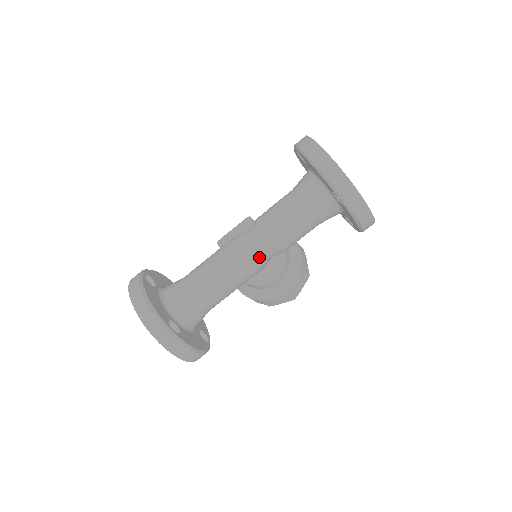
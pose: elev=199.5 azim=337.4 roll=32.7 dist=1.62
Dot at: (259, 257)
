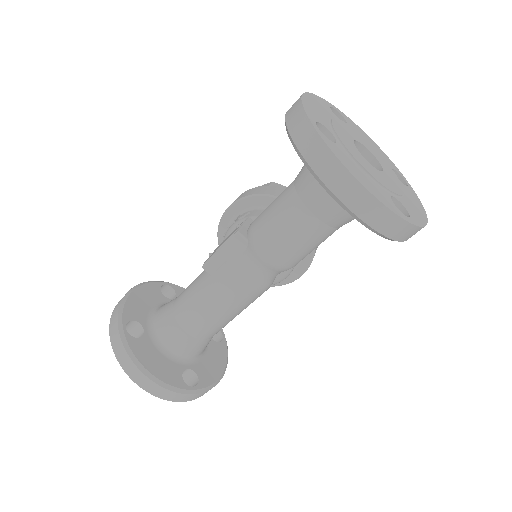
Dot at: (268, 283)
